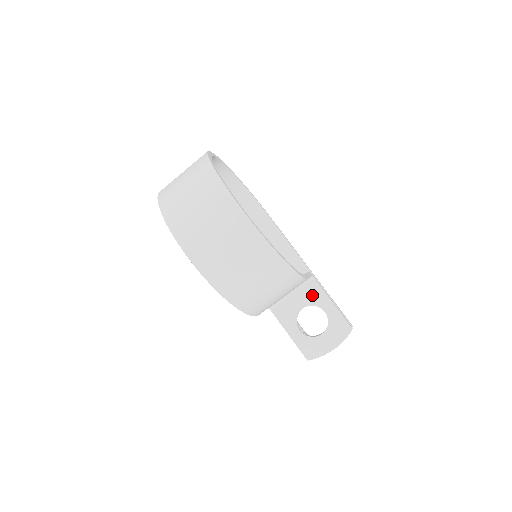
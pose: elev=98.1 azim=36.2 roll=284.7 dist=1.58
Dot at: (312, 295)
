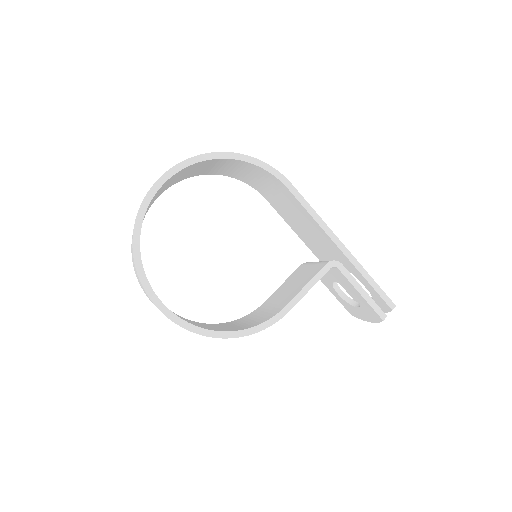
Dot at: (339, 278)
